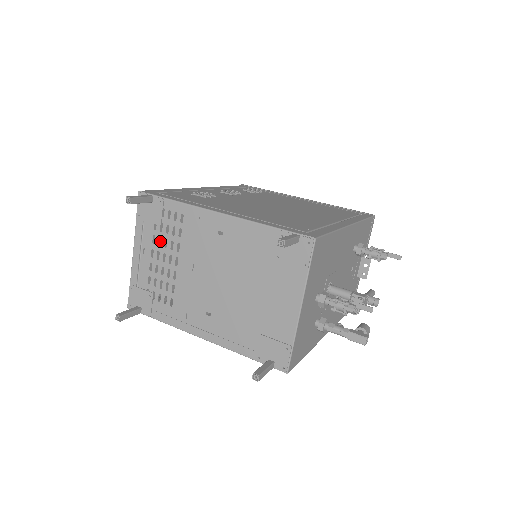
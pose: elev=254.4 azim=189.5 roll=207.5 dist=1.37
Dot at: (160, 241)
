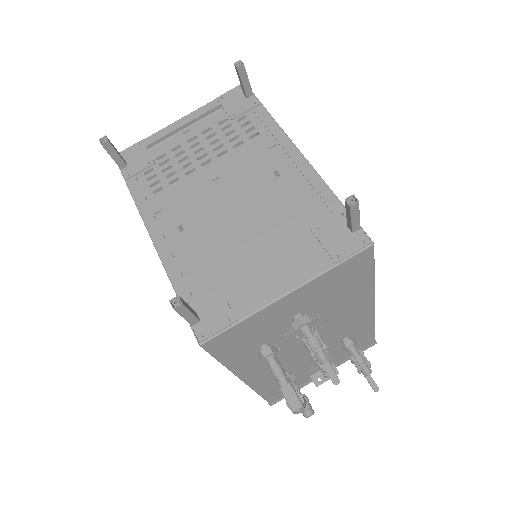
Dot at: occluded
